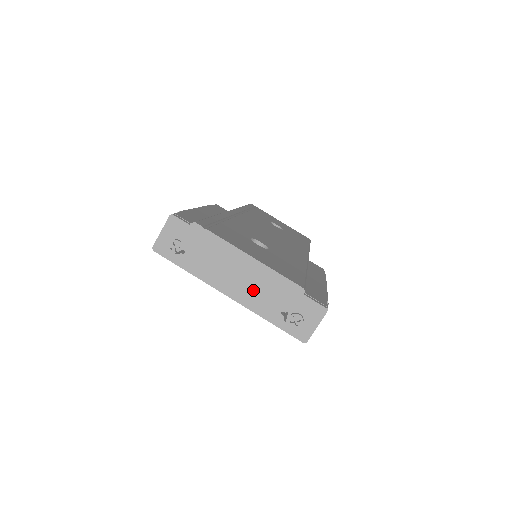
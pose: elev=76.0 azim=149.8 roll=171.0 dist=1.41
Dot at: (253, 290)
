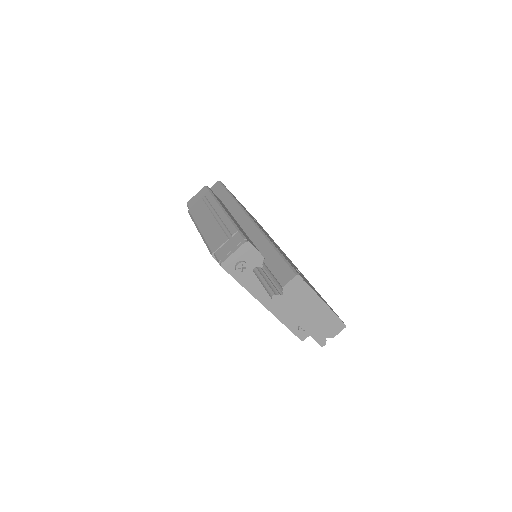
Dot at: (316, 323)
